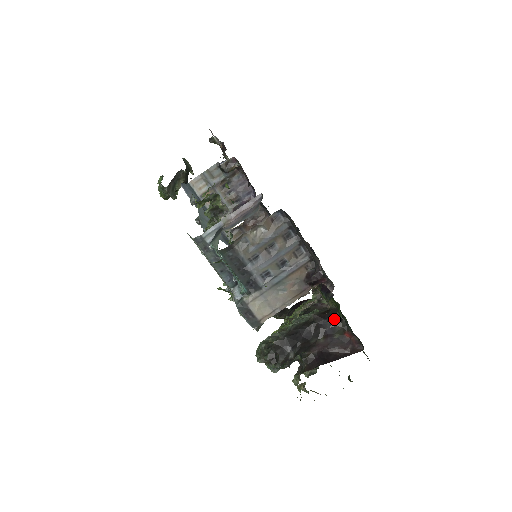
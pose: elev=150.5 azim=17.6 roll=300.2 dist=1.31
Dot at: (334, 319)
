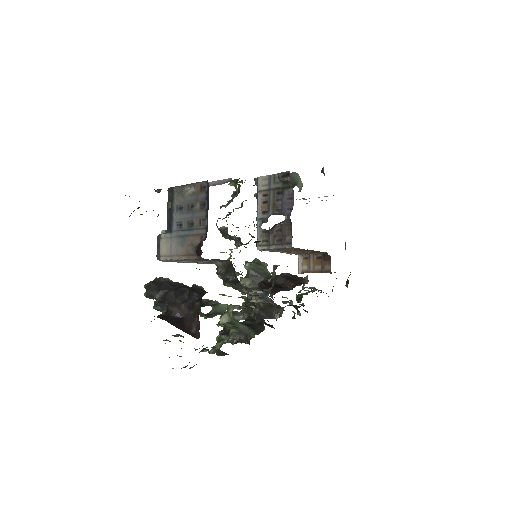
Dot at: (199, 297)
